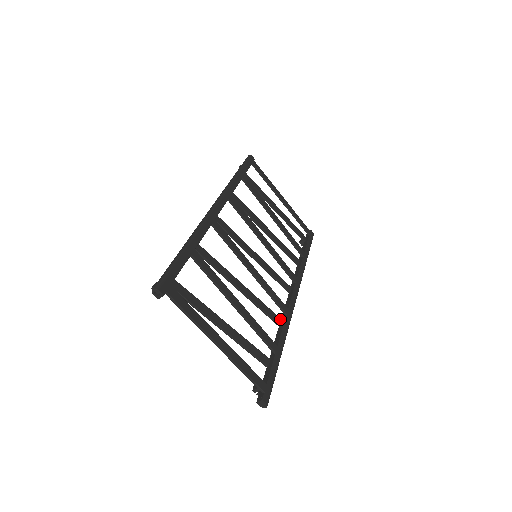
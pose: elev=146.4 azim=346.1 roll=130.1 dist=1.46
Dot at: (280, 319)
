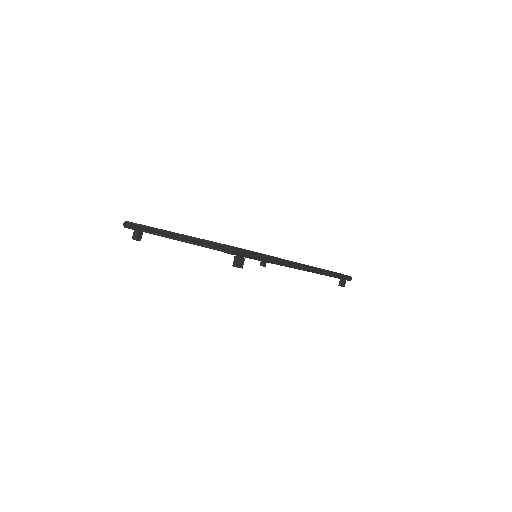
Dot at: occluded
